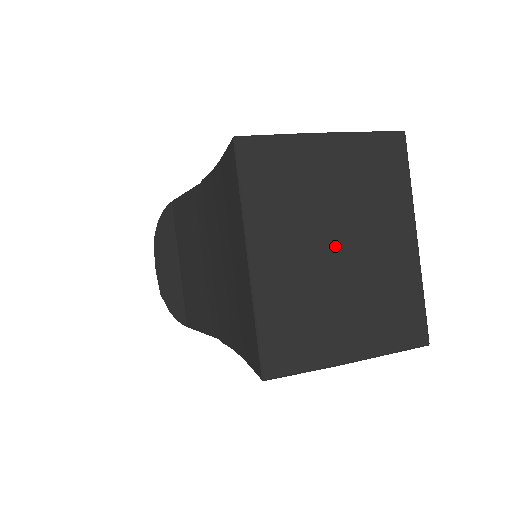
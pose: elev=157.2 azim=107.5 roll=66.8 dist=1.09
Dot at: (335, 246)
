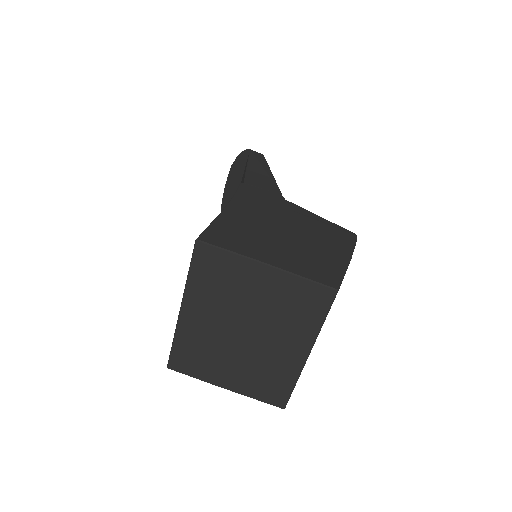
Dot at: (242, 331)
